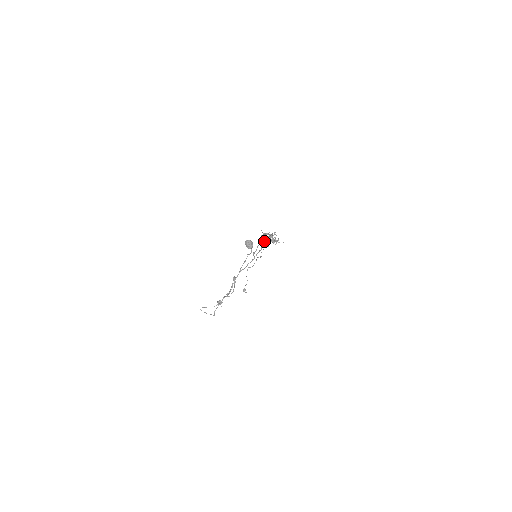
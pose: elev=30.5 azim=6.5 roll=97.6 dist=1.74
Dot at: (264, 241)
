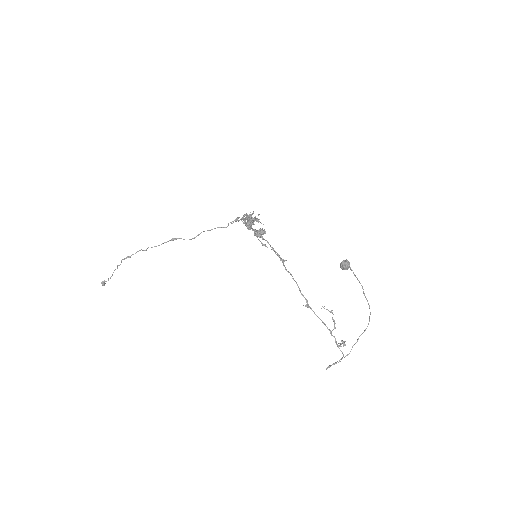
Dot at: (257, 233)
